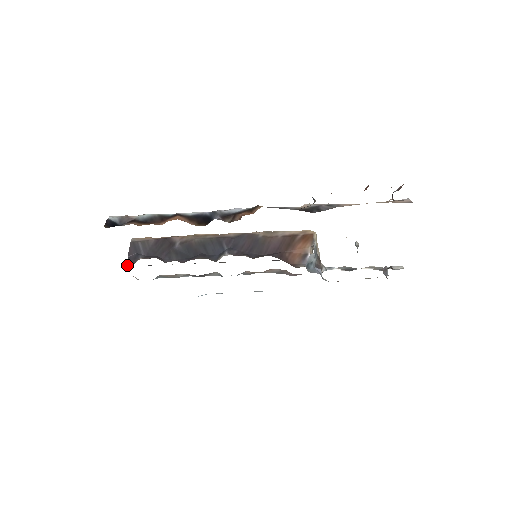
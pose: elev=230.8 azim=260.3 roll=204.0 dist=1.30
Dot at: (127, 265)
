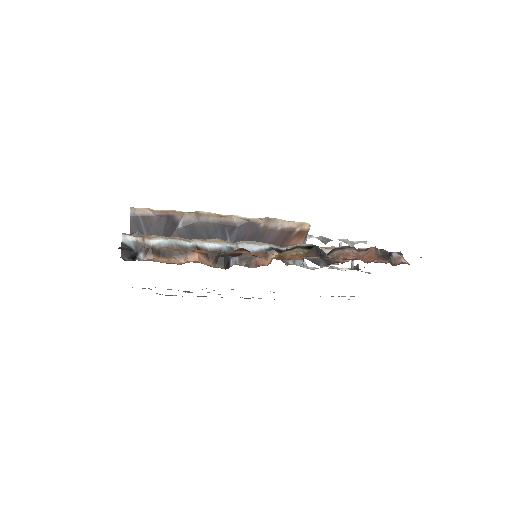
Dot at: occluded
